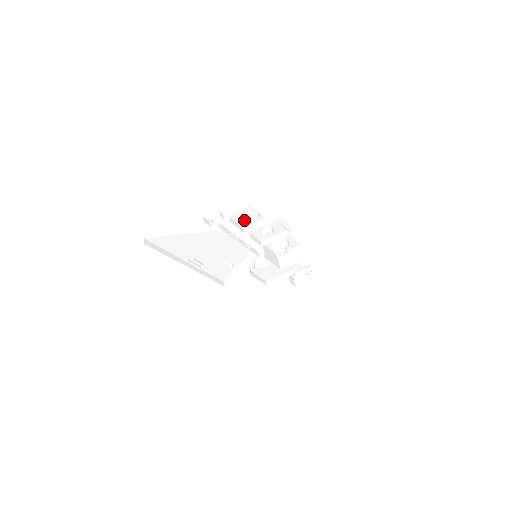
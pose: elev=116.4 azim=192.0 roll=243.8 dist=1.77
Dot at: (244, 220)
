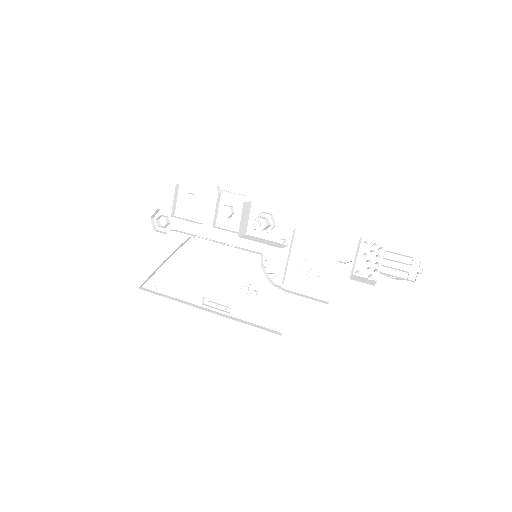
Dot at: (194, 213)
